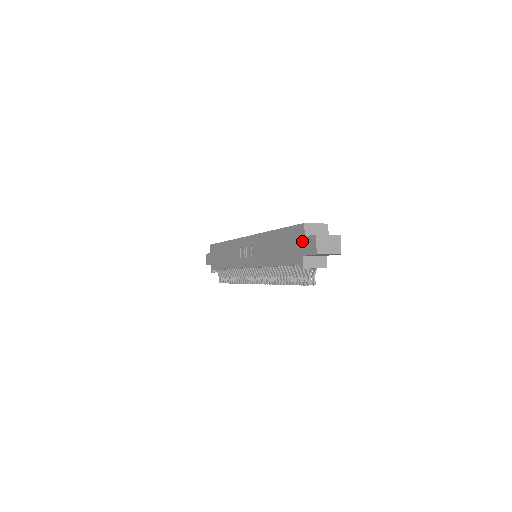
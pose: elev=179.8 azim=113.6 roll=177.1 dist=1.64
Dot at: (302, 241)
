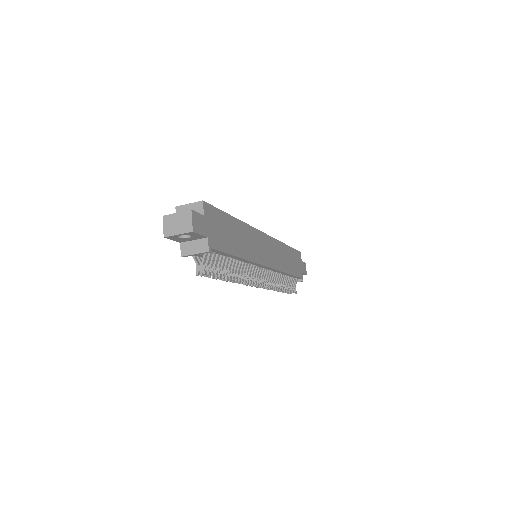
Dot at: occluded
